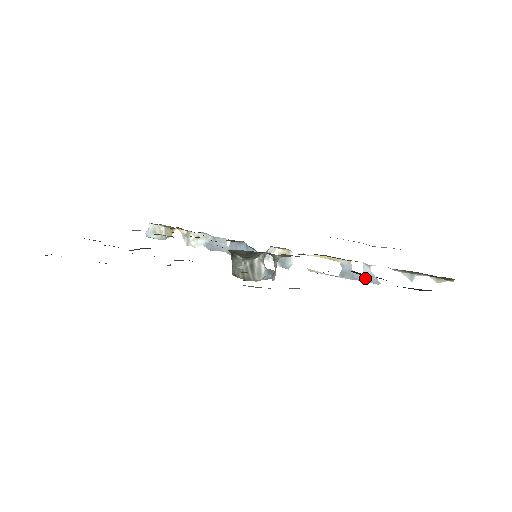
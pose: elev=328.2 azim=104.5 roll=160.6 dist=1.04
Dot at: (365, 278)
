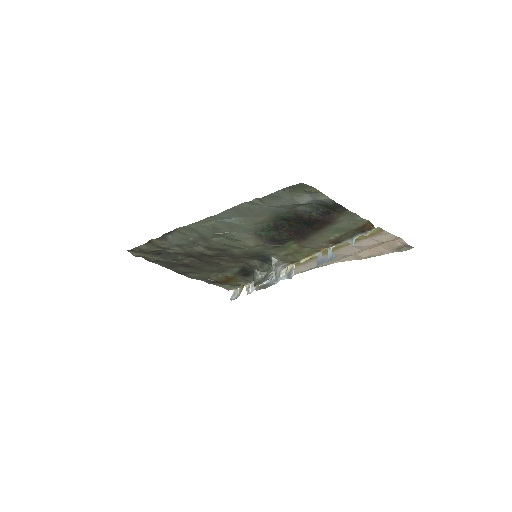
Dot at: (329, 258)
